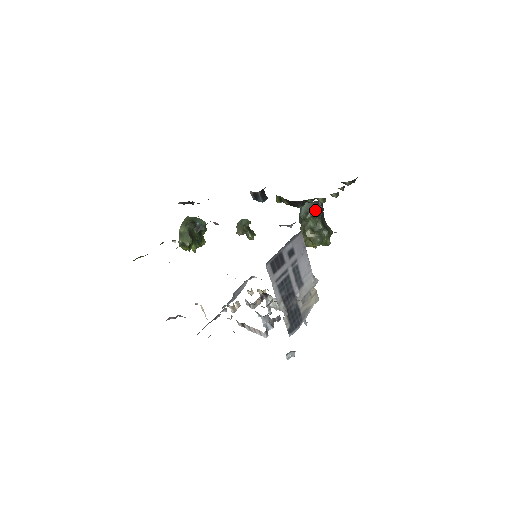
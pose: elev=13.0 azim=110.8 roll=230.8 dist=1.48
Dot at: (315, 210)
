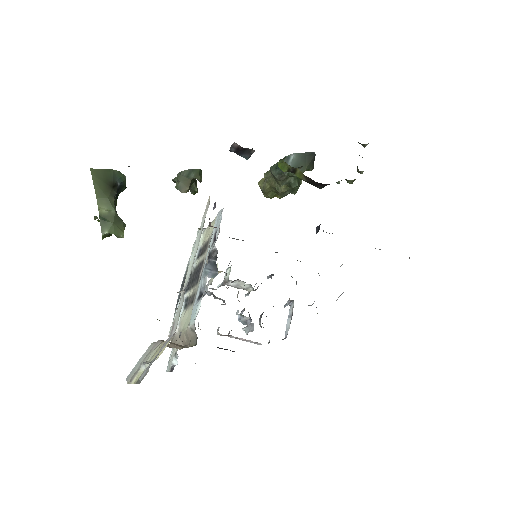
Dot at: (307, 167)
